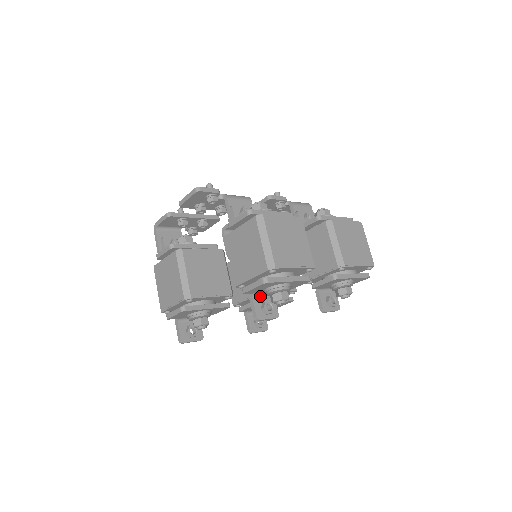
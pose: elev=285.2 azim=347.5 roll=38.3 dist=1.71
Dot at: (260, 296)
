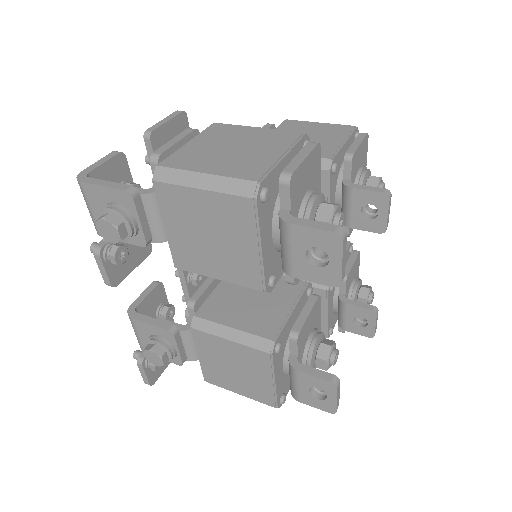
Dot at: occluded
